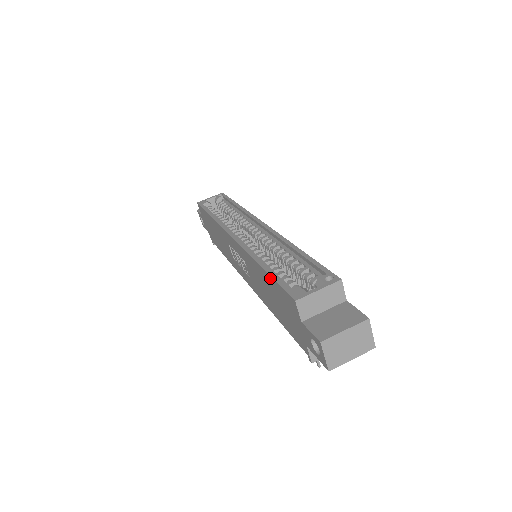
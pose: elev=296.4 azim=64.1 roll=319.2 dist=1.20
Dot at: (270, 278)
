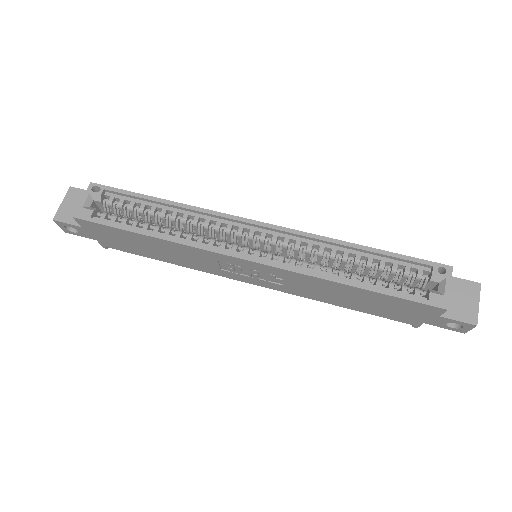
Dot at: (382, 295)
